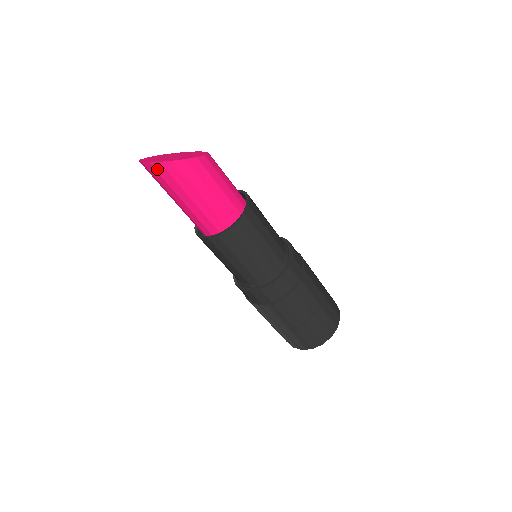
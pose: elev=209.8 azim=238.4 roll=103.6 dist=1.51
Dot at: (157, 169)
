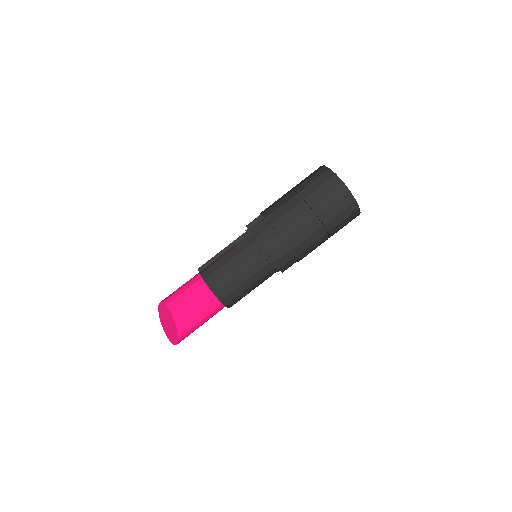
Dot at: occluded
